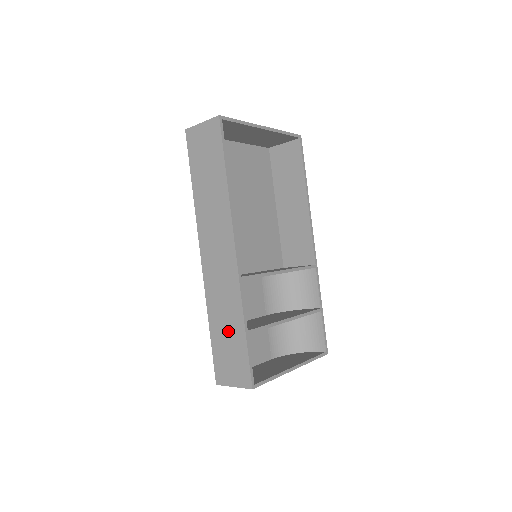
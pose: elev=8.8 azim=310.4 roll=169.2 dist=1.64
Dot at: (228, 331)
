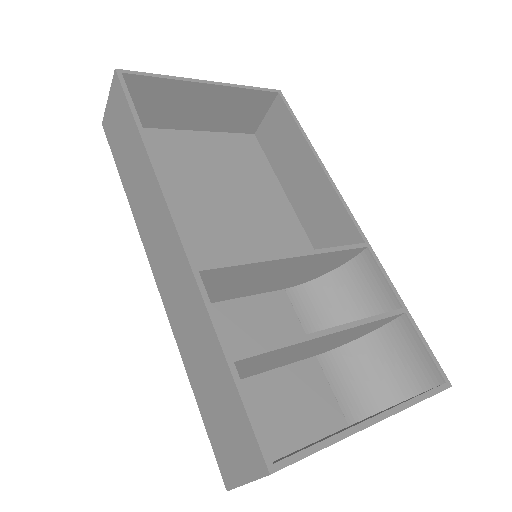
Dot at: (208, 373)
